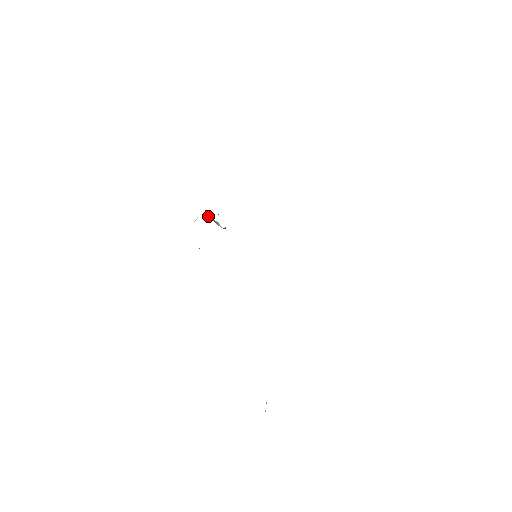
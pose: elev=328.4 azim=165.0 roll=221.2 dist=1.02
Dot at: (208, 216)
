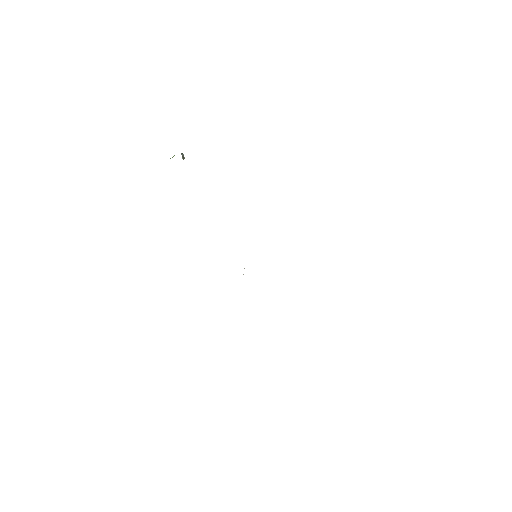
Dot at: (183, 155)
